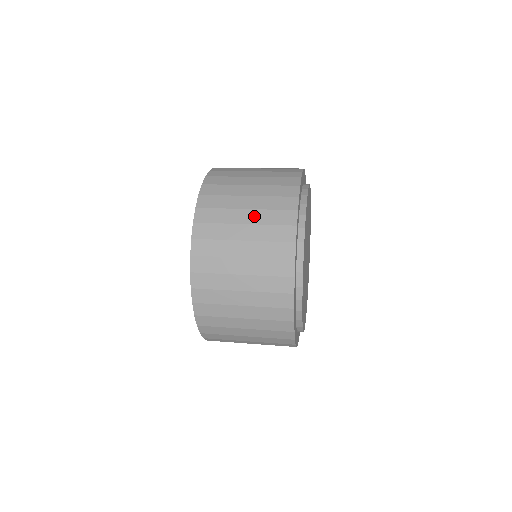
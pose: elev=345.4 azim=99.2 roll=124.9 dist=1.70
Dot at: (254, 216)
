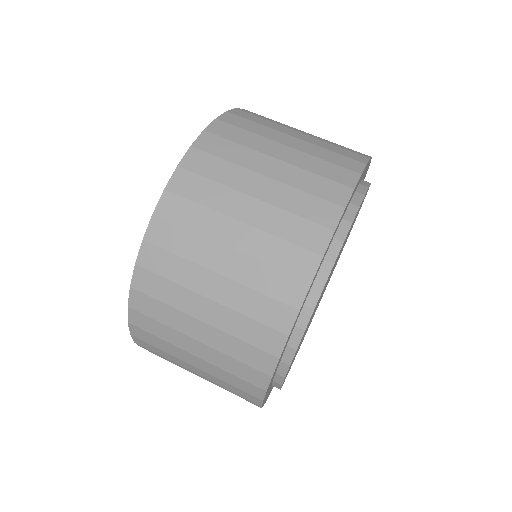
Dot at: occluded
